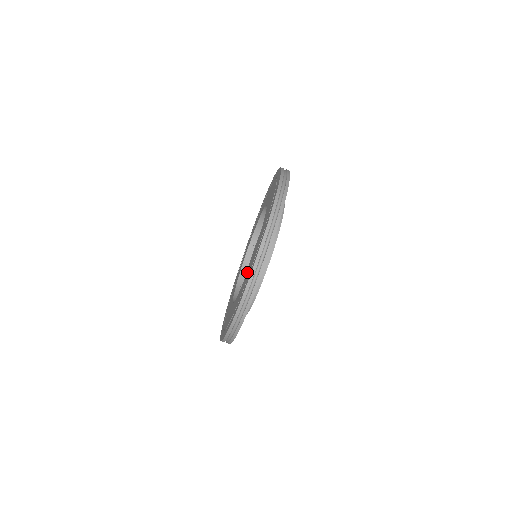
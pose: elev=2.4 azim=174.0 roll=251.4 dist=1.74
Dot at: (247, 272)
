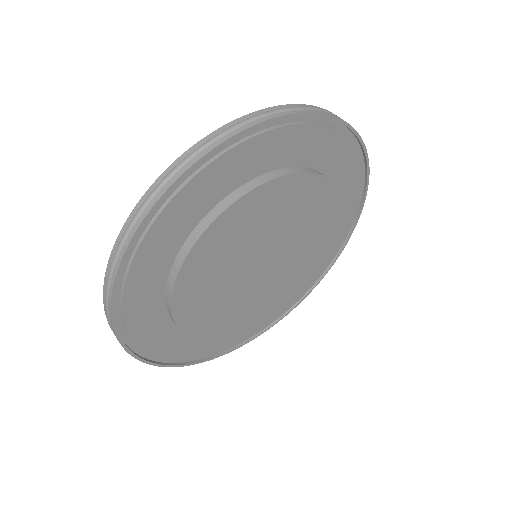
Dot at: occluded
